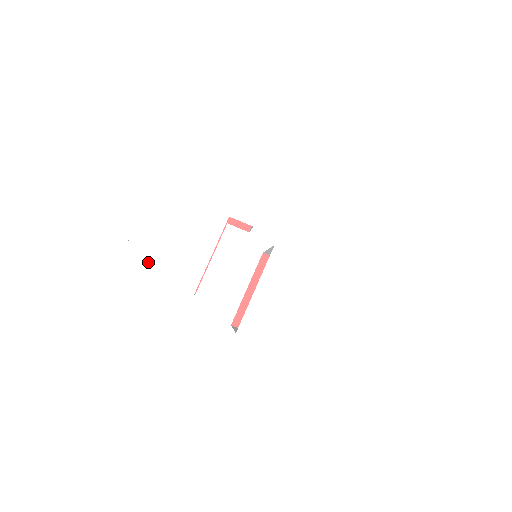
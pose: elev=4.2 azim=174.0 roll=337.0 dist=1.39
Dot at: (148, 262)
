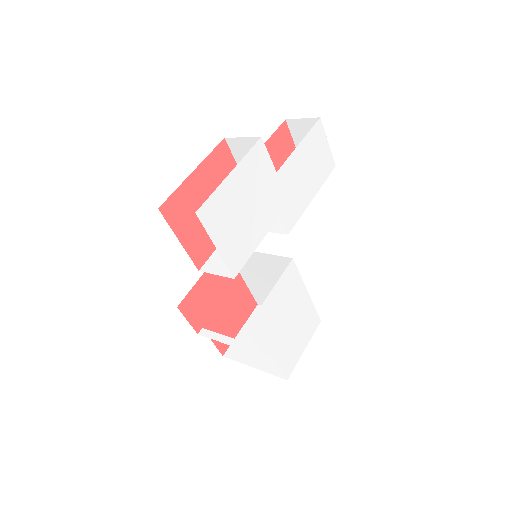
Dot at: (217, 227)
